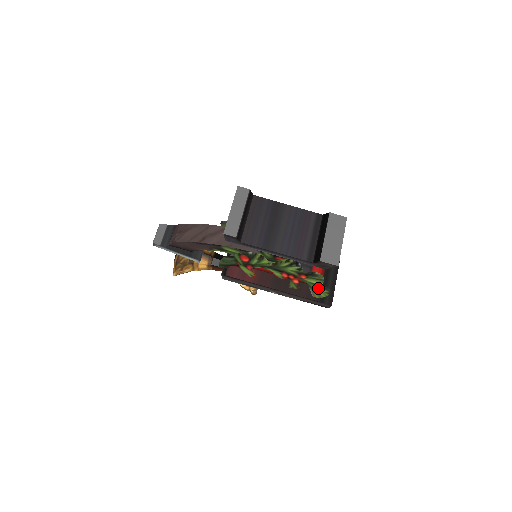
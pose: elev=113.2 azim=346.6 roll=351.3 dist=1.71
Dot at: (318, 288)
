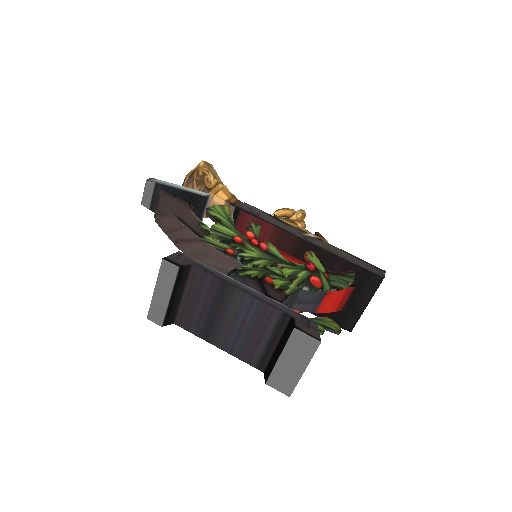
Dot at: (323, 326)
